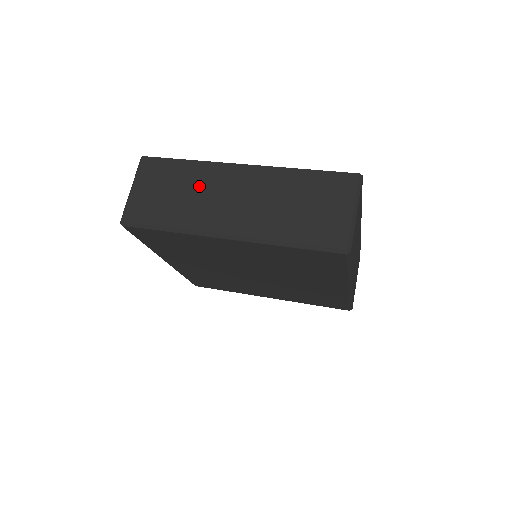
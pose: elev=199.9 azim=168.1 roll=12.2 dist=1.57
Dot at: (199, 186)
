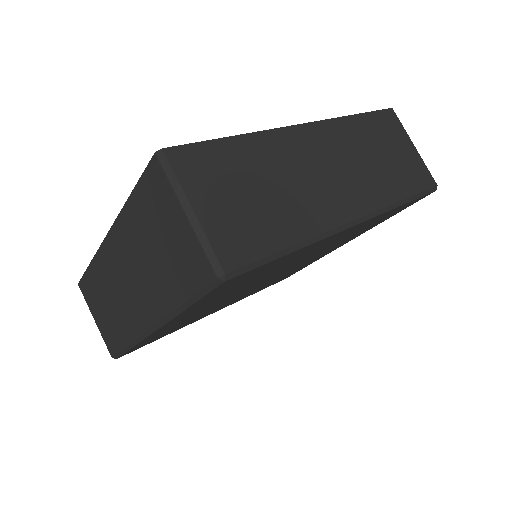
Dot at: (109, 287)
